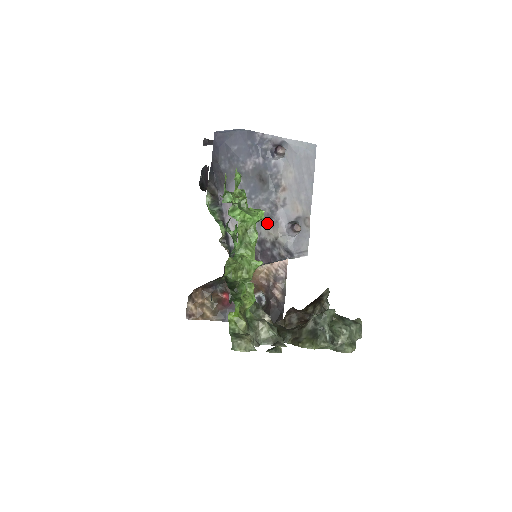
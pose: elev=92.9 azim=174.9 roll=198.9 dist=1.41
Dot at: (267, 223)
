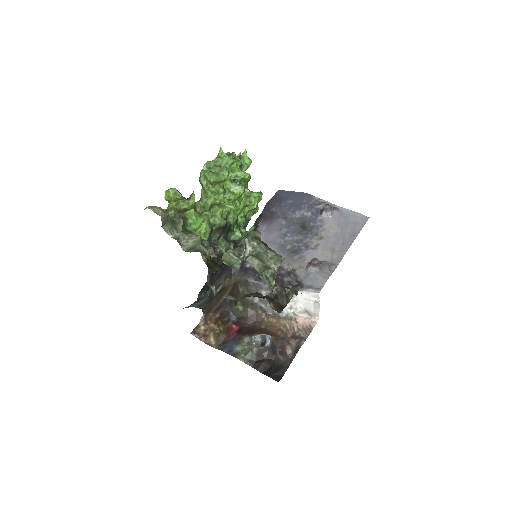
Dot at: (291, 256)
